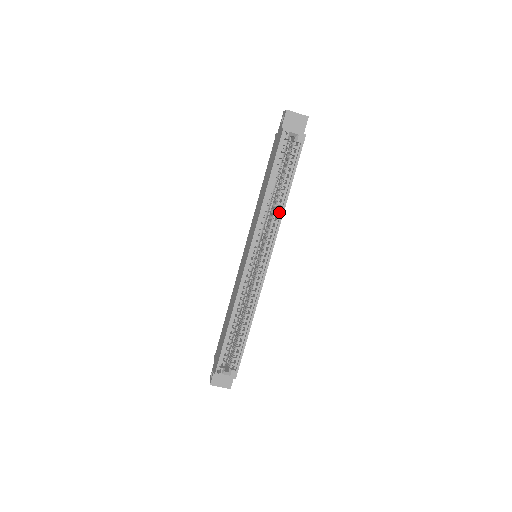
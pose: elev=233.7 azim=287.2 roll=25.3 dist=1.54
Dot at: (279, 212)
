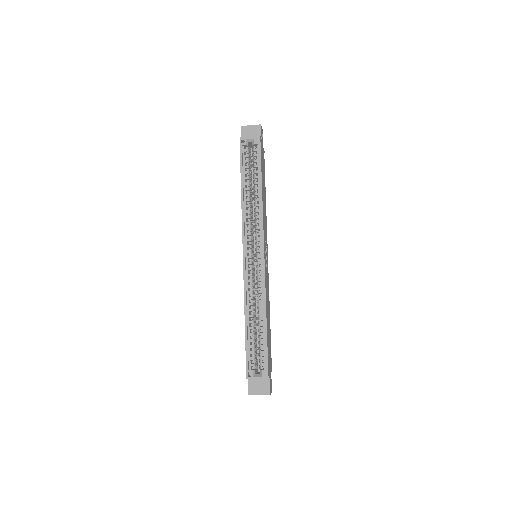
Dot at: (259, 207)
